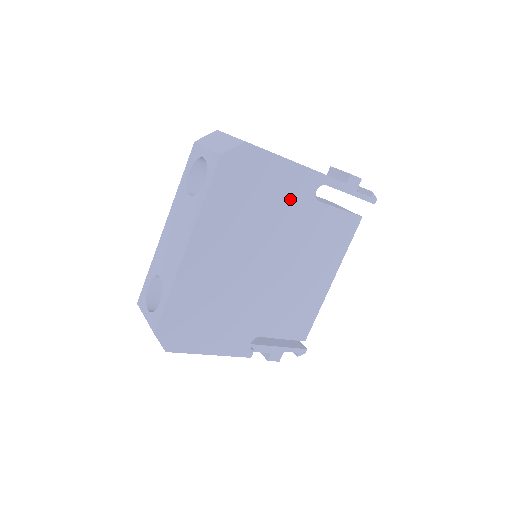
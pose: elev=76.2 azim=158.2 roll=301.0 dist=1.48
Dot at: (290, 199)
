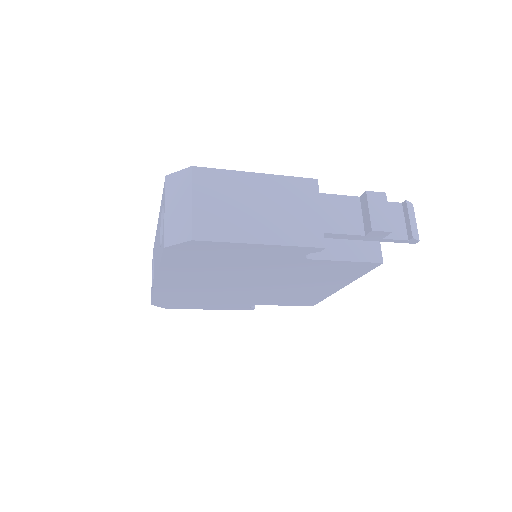
Dot at: (269, 260)
